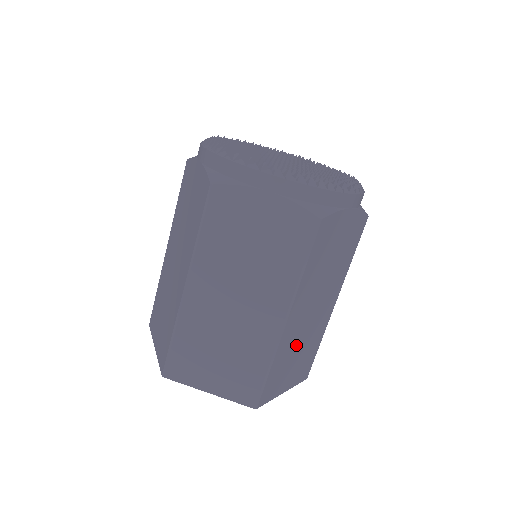
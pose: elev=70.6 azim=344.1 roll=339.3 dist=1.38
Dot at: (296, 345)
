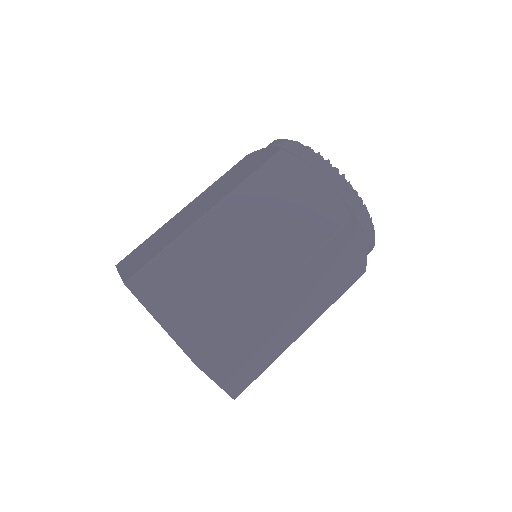
Dot at: (261, 333)
